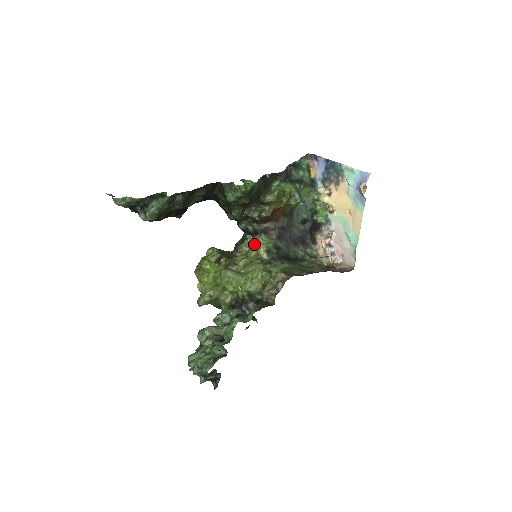
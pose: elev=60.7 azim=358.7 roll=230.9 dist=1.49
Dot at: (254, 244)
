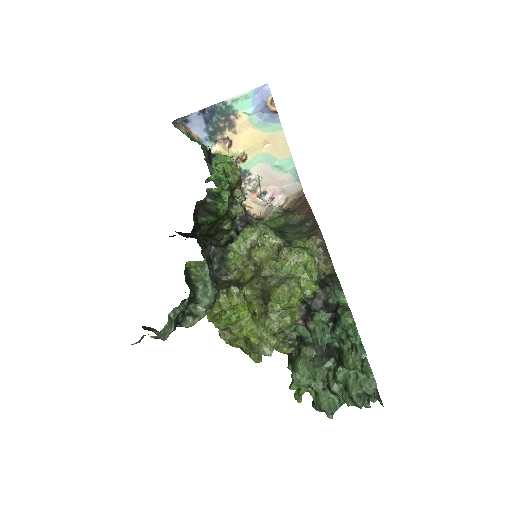
Dot at: (244, 247)
